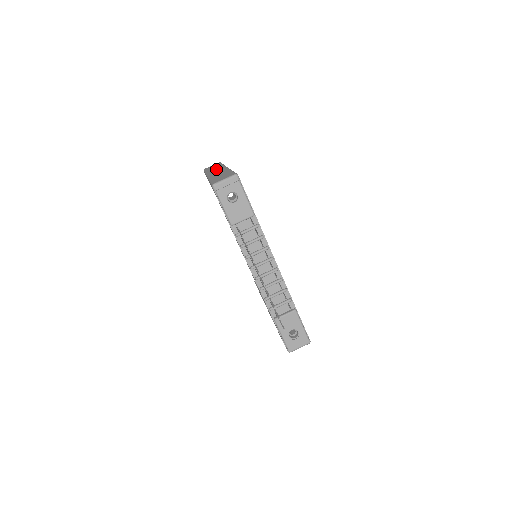
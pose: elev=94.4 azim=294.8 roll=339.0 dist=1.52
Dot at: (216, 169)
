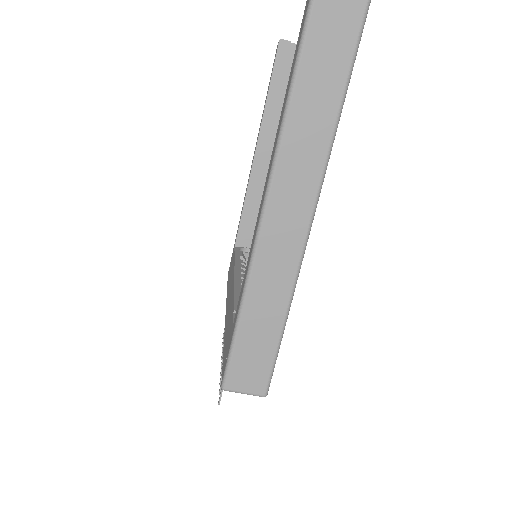
Dot at: (300, 172)
